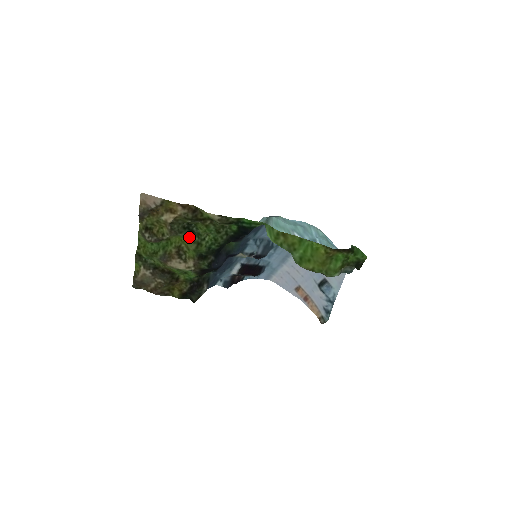
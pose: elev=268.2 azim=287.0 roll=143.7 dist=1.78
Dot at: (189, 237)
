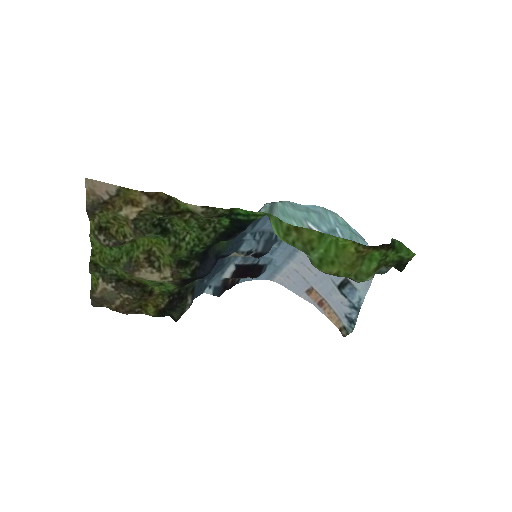
Dot at: (162, 237)
